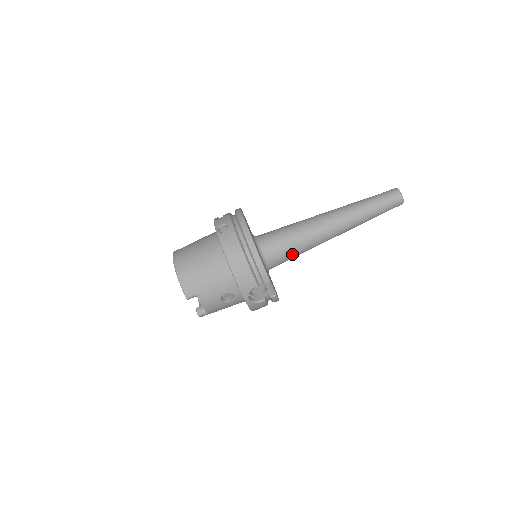
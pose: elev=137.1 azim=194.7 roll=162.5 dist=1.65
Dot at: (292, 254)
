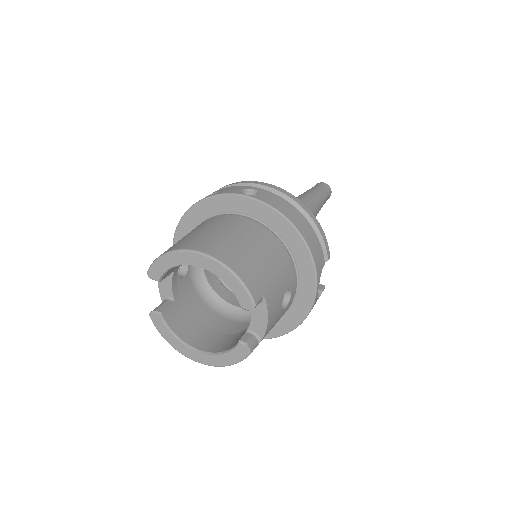
Dot at: occluded
